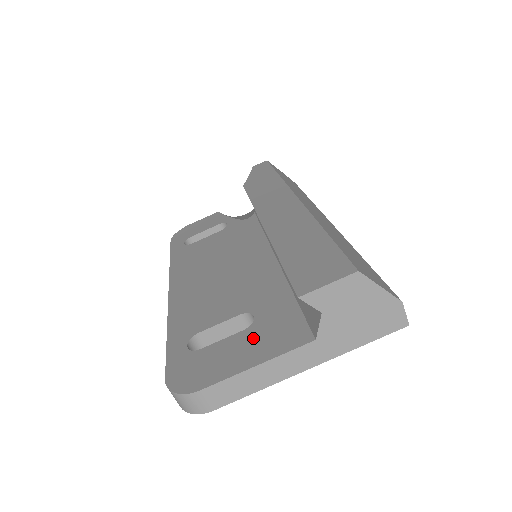
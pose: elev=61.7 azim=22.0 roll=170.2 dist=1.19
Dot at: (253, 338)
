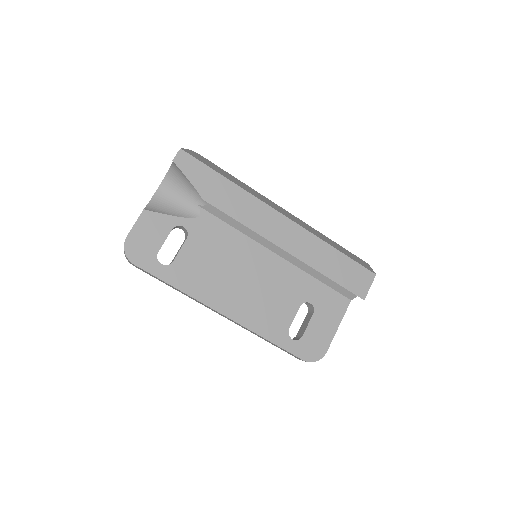
Dot at: (323, 315)
